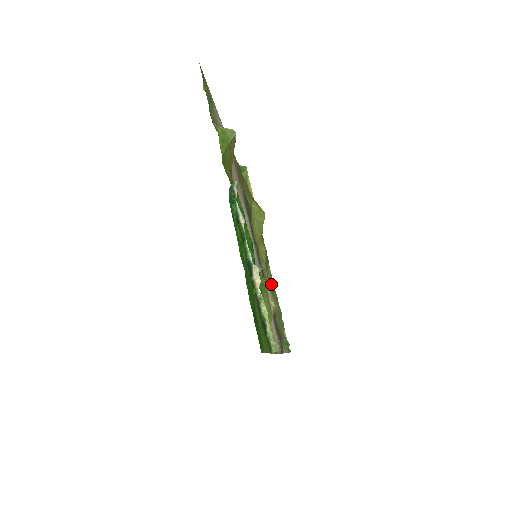
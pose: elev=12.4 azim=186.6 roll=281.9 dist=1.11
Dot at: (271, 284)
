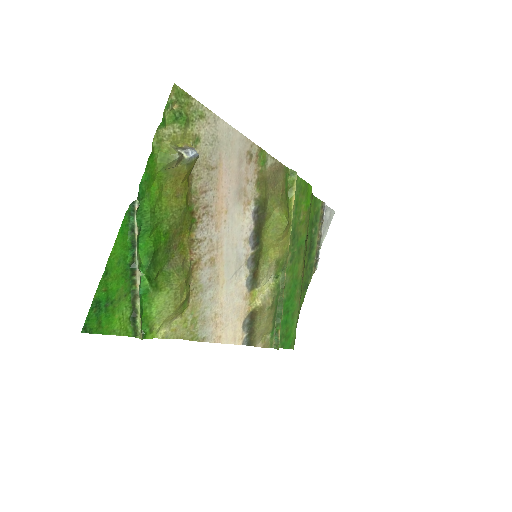
Dot at: (281, 285)
